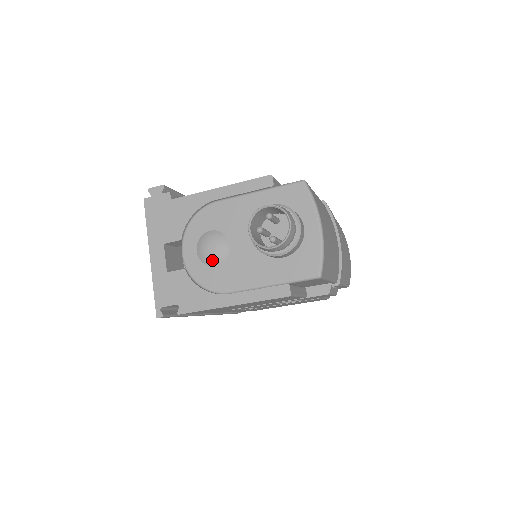
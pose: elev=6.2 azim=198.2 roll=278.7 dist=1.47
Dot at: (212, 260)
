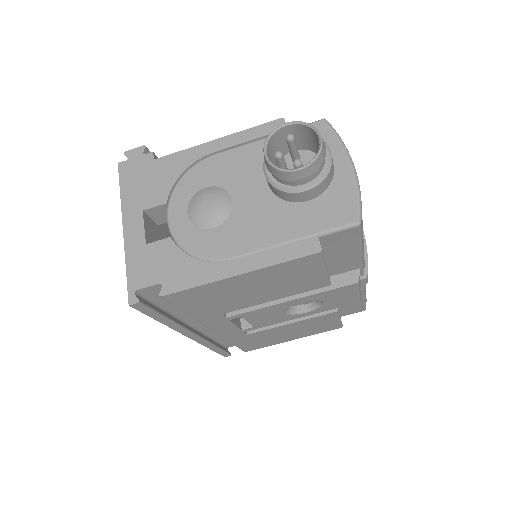
Dot at: (209, 220)
